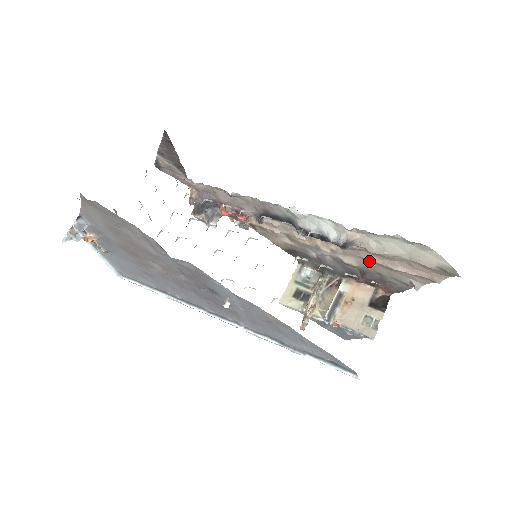
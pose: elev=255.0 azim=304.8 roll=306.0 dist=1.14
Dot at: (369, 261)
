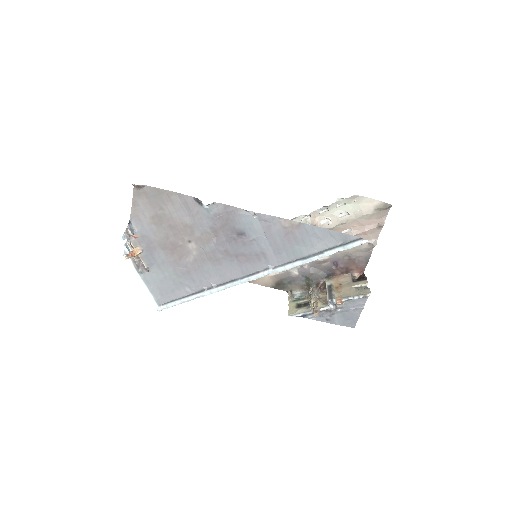
Dot at: occluded
